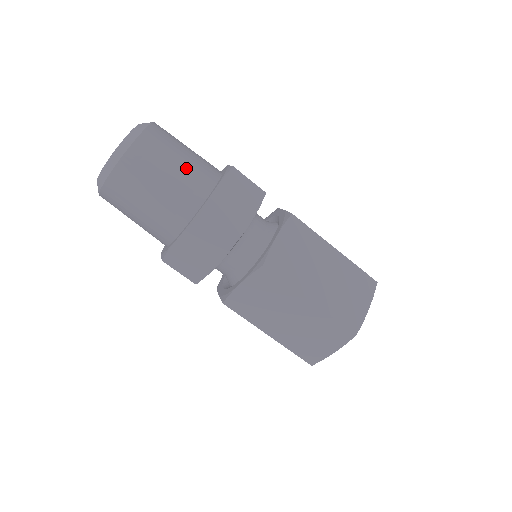
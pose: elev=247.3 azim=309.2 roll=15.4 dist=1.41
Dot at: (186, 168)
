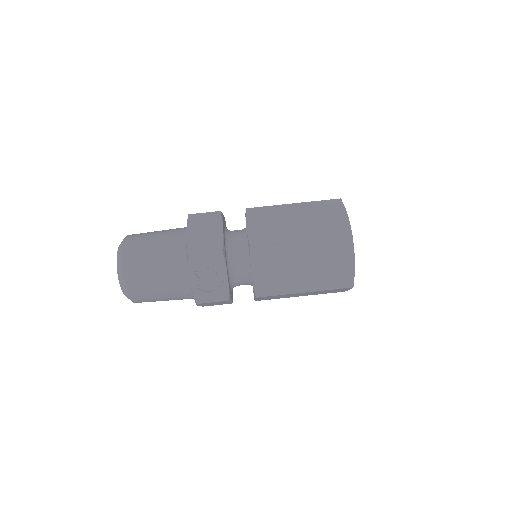
Dot at: occluded
